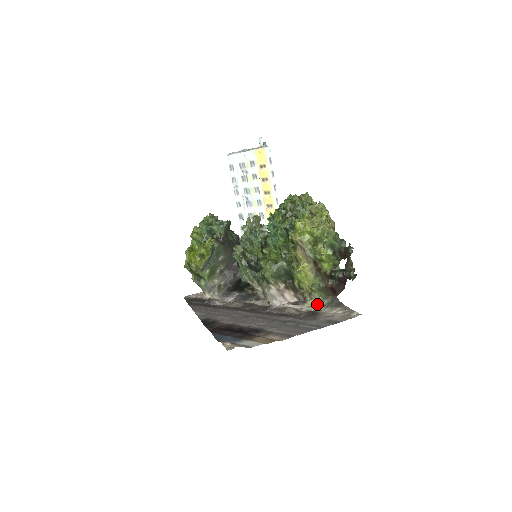
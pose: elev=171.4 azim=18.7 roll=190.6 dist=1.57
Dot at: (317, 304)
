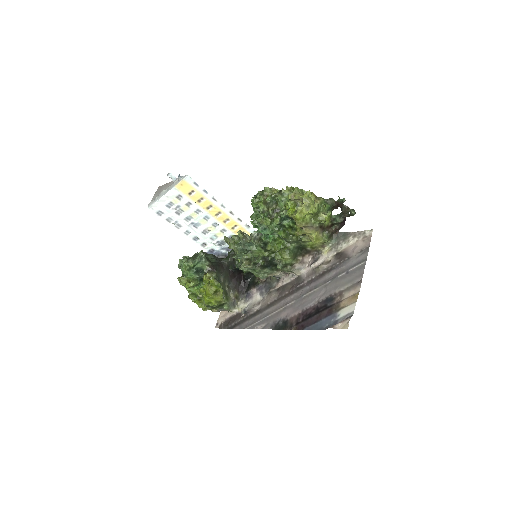
Dot at: (330, 247)
